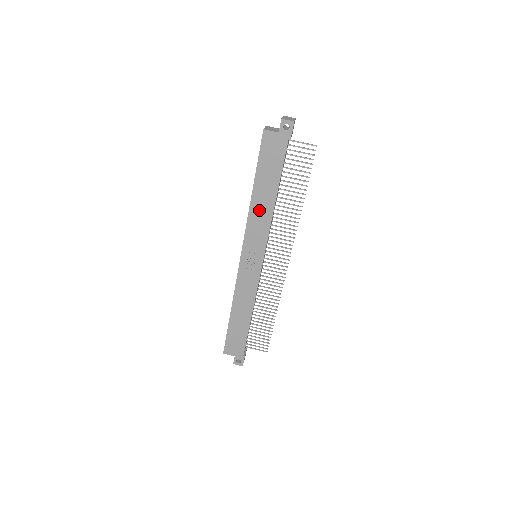
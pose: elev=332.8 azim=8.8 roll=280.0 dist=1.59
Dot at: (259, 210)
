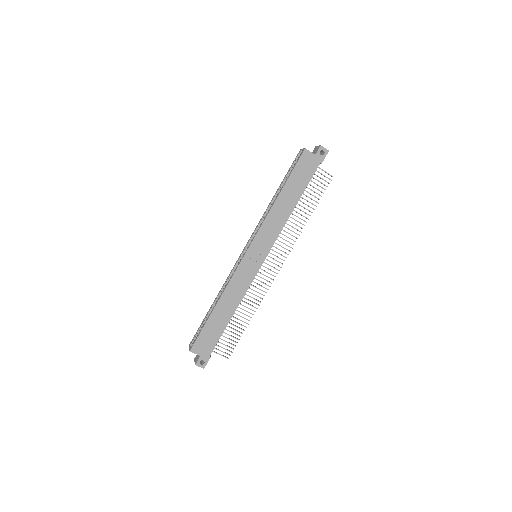
Dot at: (278, 213)
